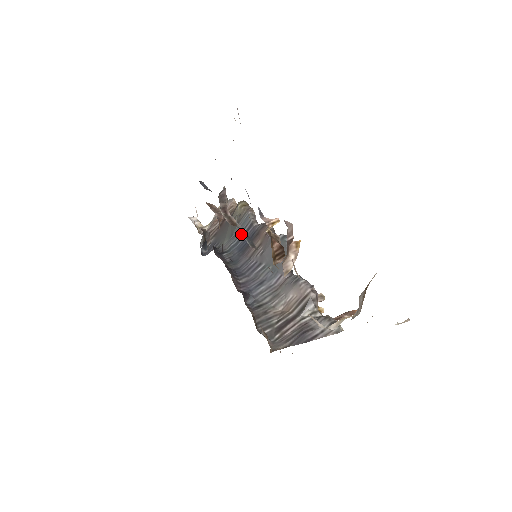
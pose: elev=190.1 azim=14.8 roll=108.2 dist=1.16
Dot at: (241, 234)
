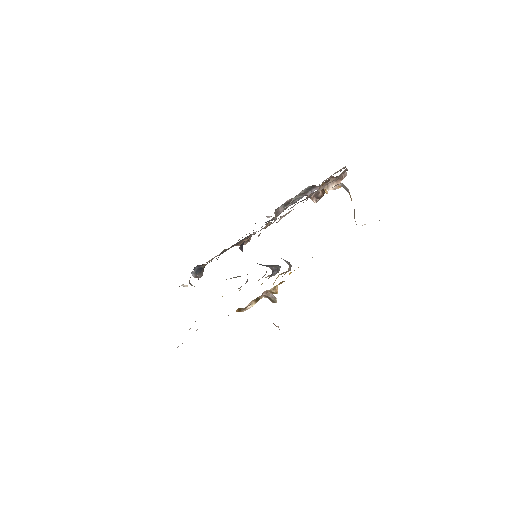
Dot at: occluded
